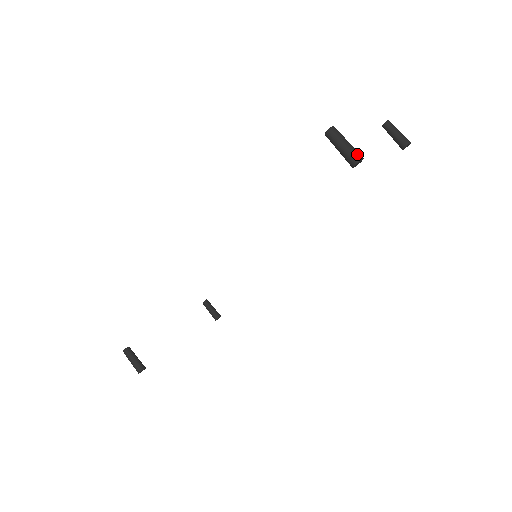
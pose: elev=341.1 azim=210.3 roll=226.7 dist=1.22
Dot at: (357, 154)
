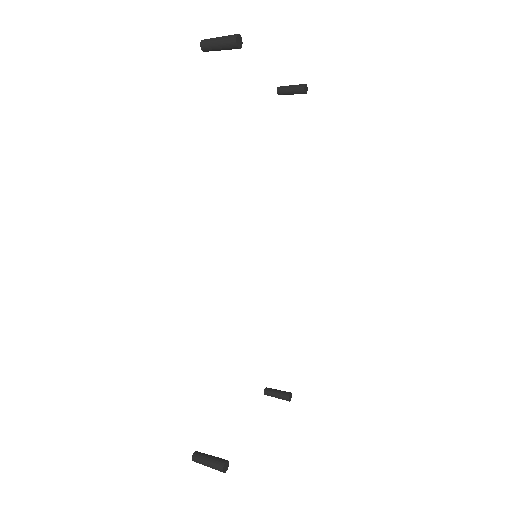
Dot at: (232, 35)
